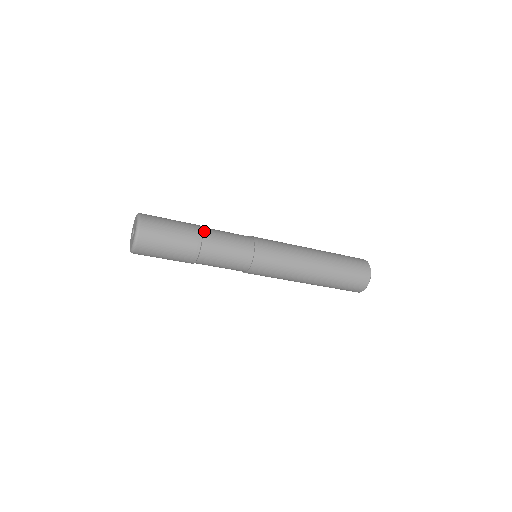
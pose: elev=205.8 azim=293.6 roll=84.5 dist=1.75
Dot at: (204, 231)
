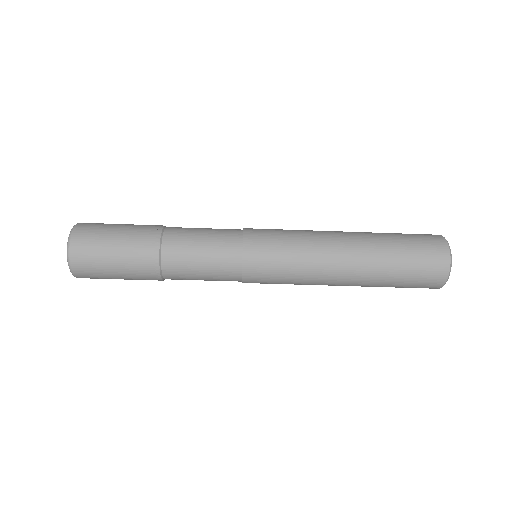
Dot at: (167, 227)
